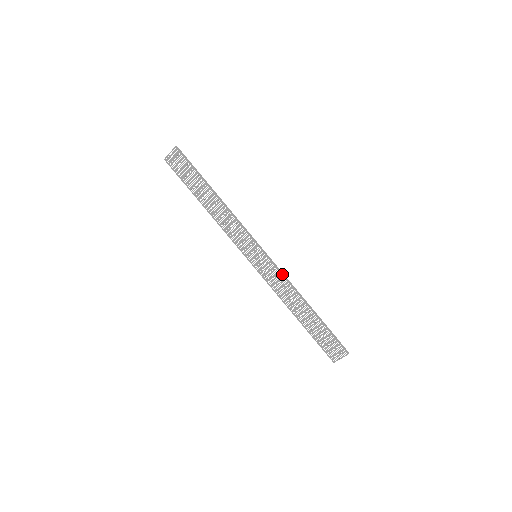
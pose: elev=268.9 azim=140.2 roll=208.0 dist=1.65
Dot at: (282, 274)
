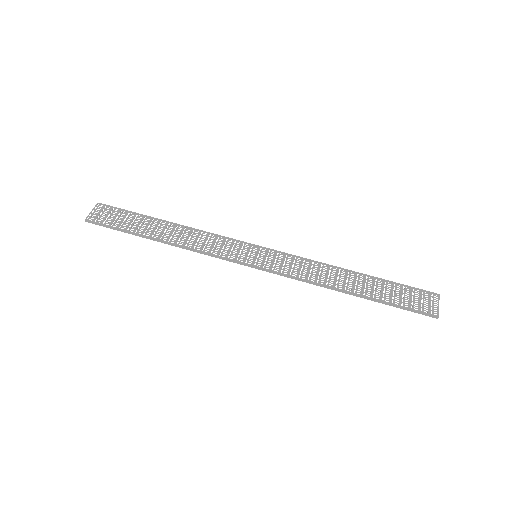
Dot at: (298, 257)
